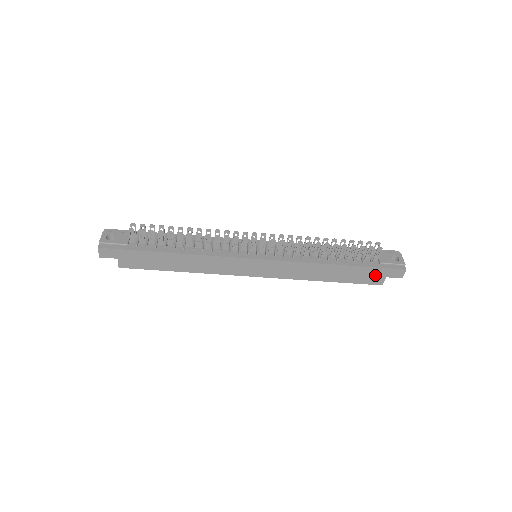
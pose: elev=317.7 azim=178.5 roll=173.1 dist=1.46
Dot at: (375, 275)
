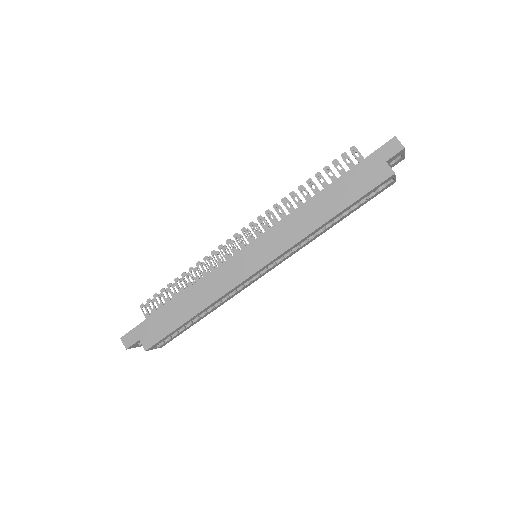
Dot at: (372, 170)
